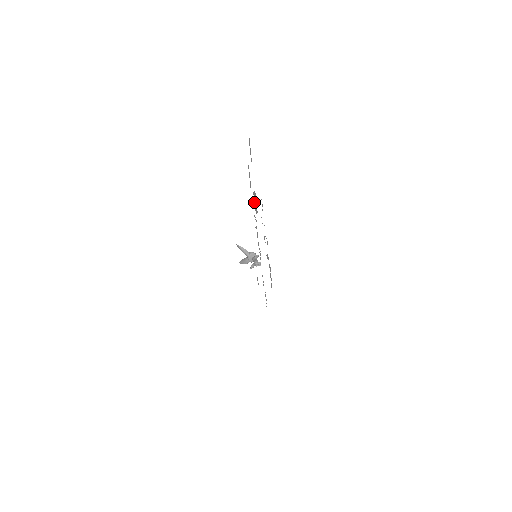
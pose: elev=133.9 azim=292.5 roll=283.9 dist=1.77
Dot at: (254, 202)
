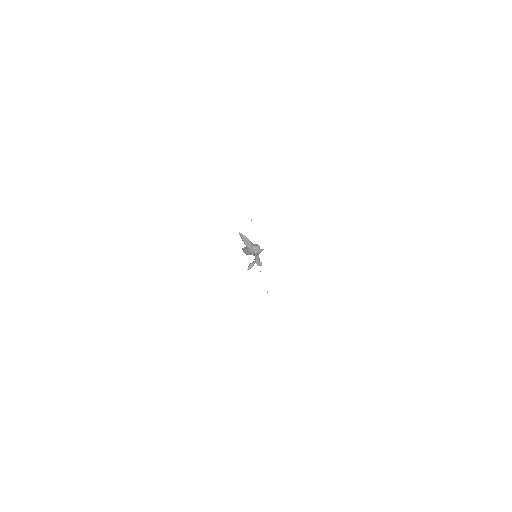
Dot at: occluded
